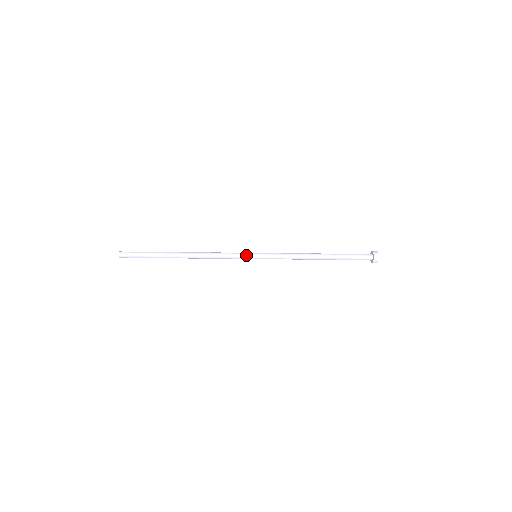
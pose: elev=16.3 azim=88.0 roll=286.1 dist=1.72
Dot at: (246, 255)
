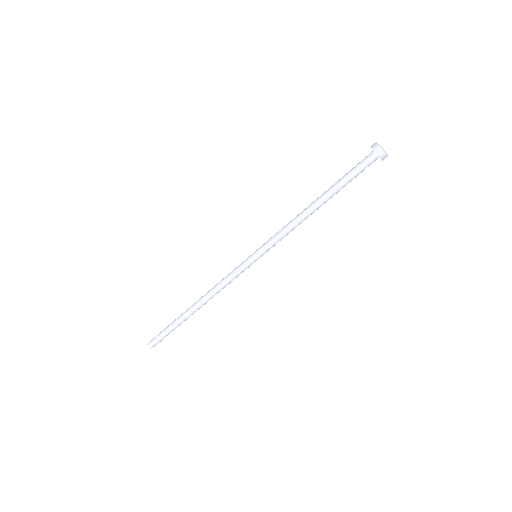
Dot at: (244, 262)
